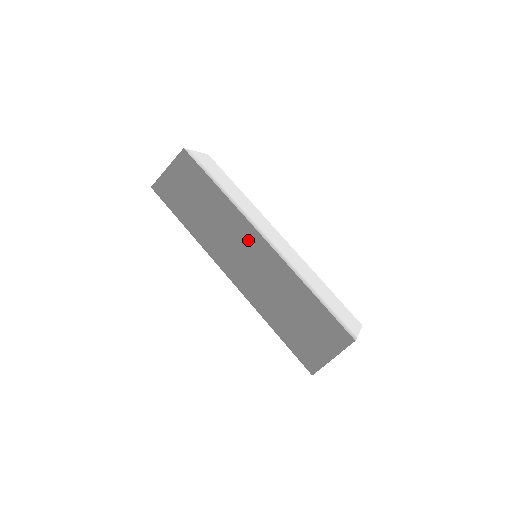
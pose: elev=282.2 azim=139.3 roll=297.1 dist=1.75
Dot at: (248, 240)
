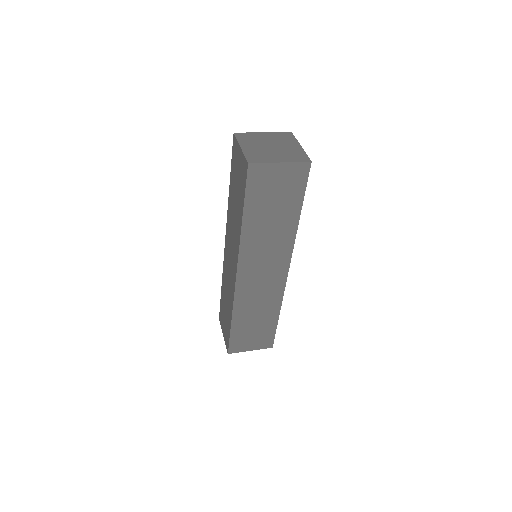
Dot at: (278, 264)
